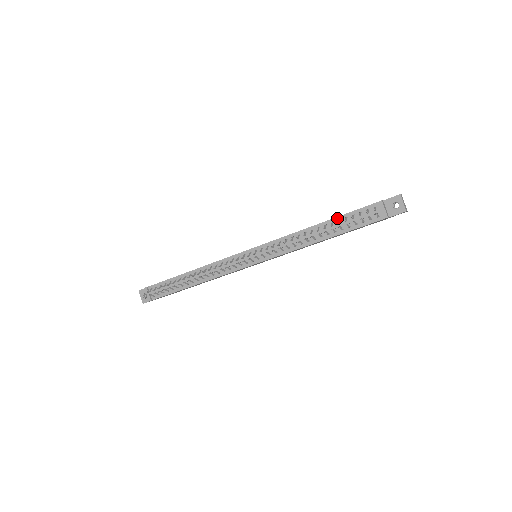
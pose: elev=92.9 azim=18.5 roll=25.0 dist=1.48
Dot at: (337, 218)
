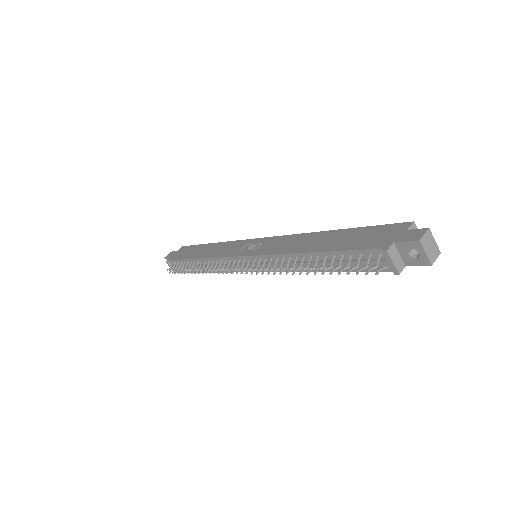
Dot at: (330, 253)
